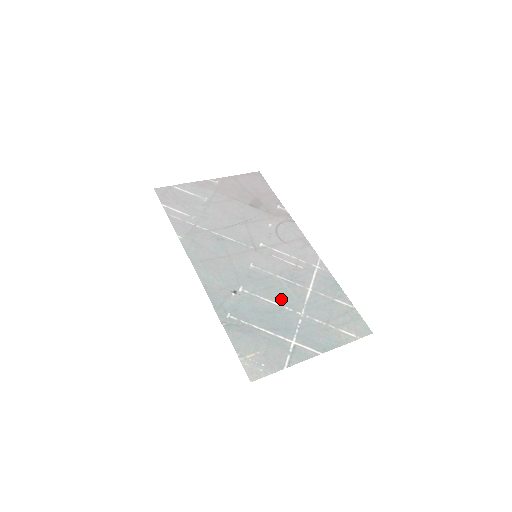
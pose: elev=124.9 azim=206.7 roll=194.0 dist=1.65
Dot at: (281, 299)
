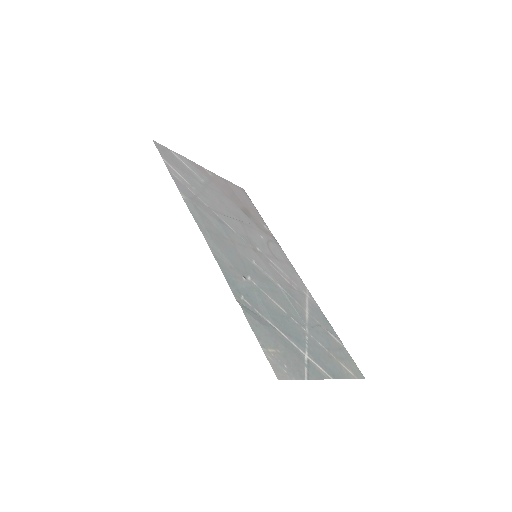
Dot at: (286, 307)
